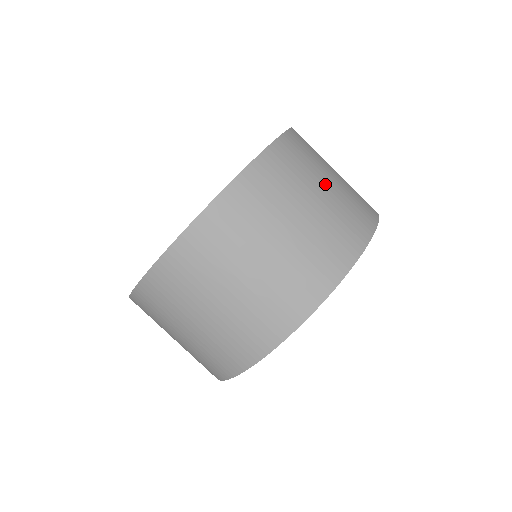
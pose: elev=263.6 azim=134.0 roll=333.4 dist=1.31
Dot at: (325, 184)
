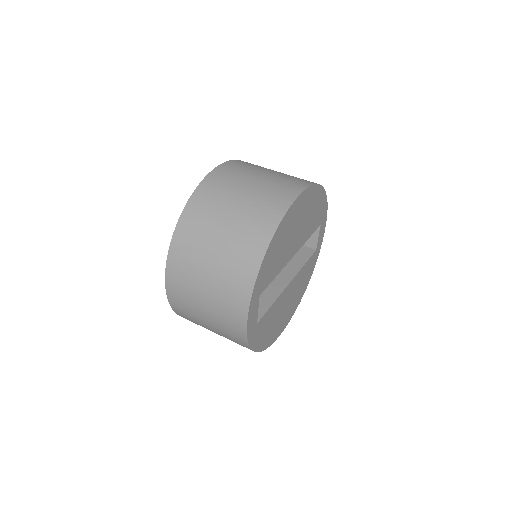
Dot at: (275, 171)
